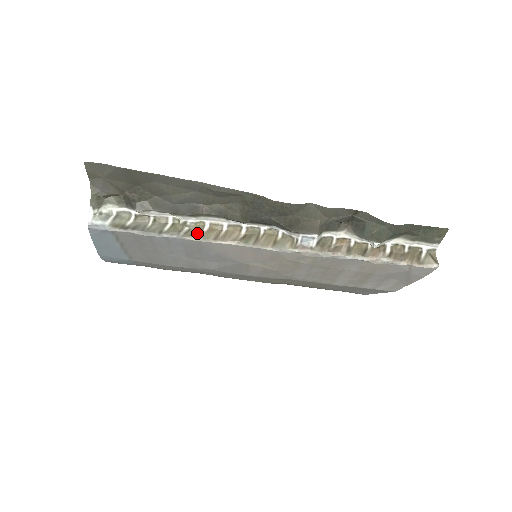
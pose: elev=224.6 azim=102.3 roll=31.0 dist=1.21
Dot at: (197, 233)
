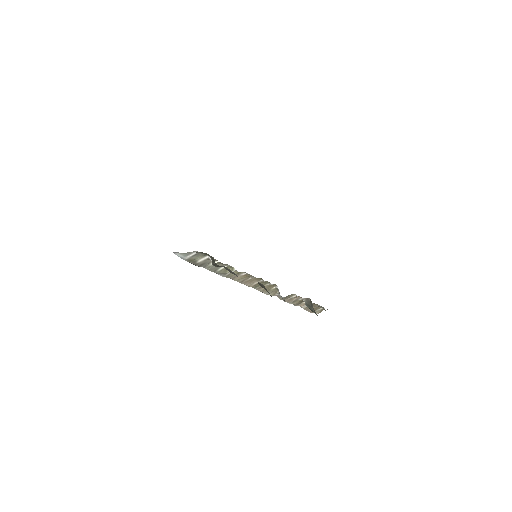
Dot at: (235, 275)
